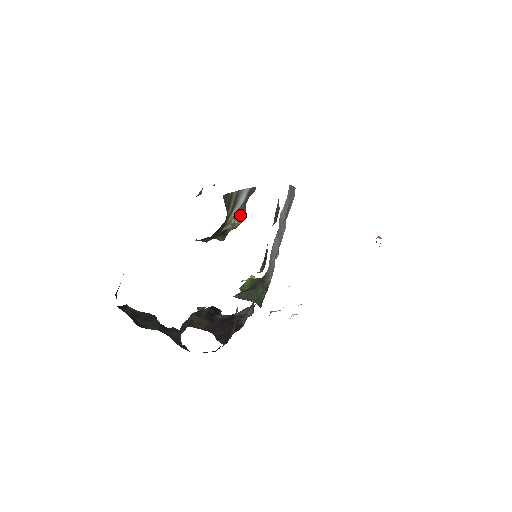
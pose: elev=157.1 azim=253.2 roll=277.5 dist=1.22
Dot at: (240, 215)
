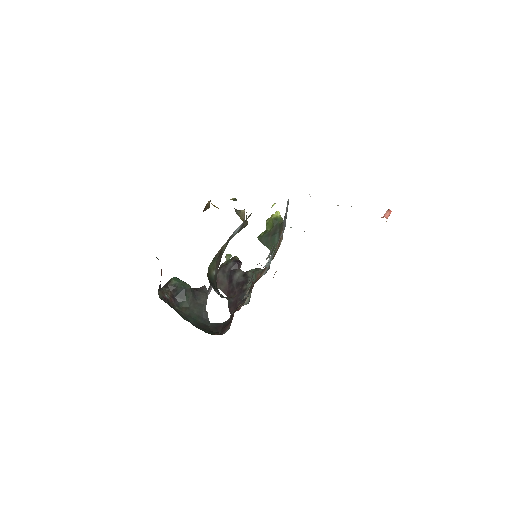
Dot at: (241, 229)
